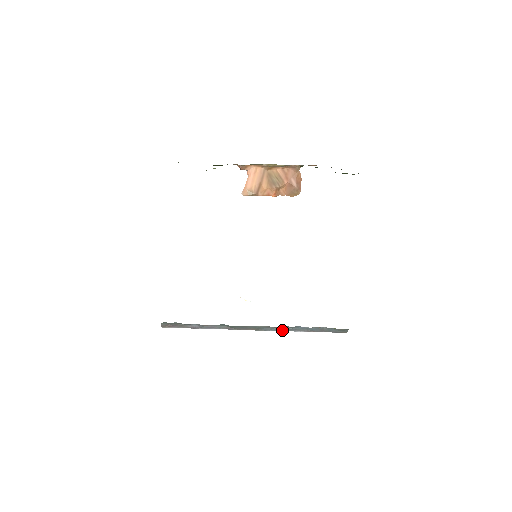
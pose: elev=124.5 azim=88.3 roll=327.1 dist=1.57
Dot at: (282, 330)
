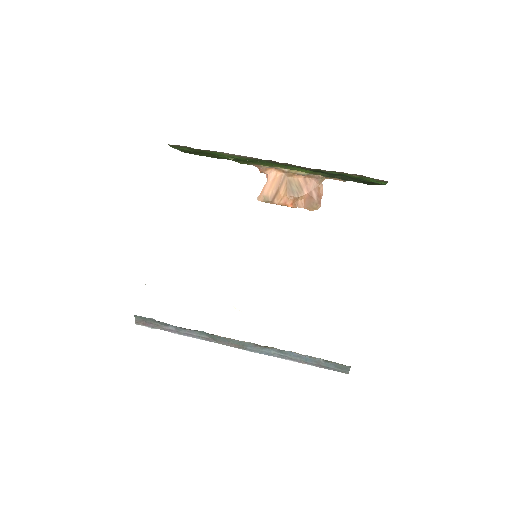
Dot at: (270, 354)
